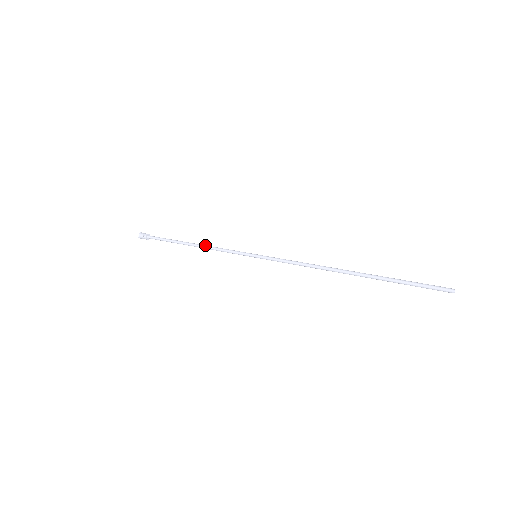
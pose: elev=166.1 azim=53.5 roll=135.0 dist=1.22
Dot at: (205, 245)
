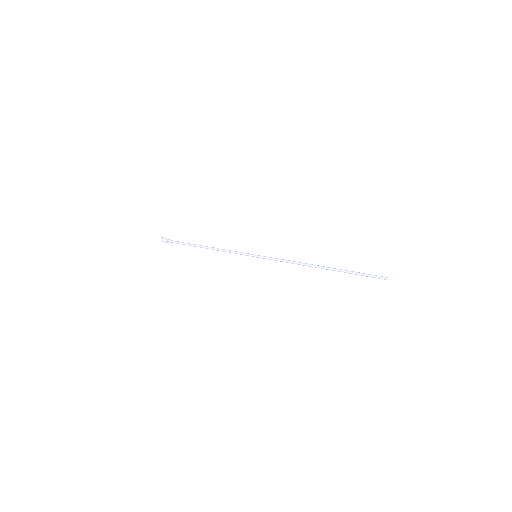
Dot at: (217, 248)
